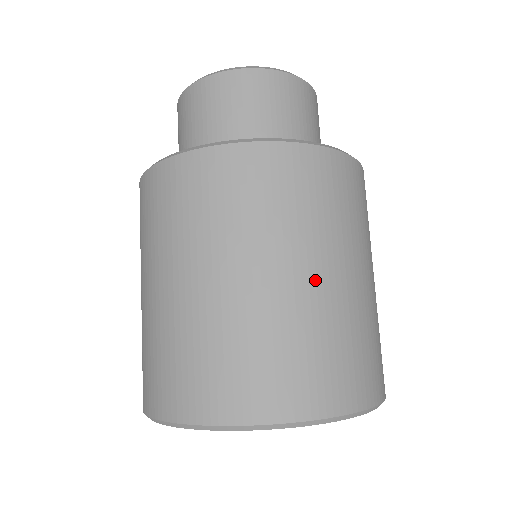
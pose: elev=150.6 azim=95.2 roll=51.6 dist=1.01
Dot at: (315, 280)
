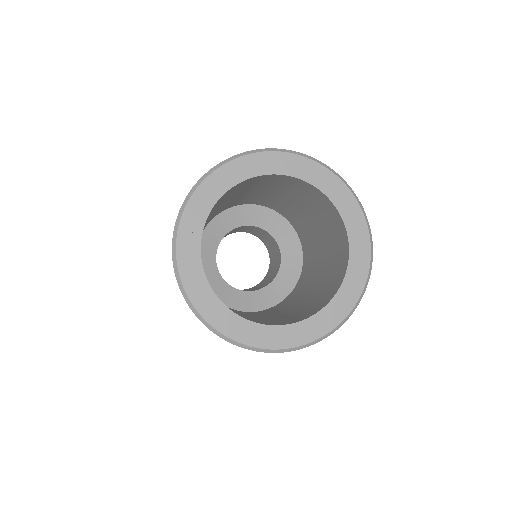
Dot at: occluded
